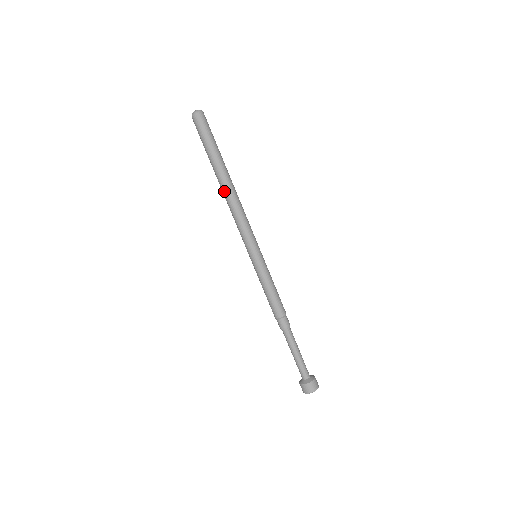
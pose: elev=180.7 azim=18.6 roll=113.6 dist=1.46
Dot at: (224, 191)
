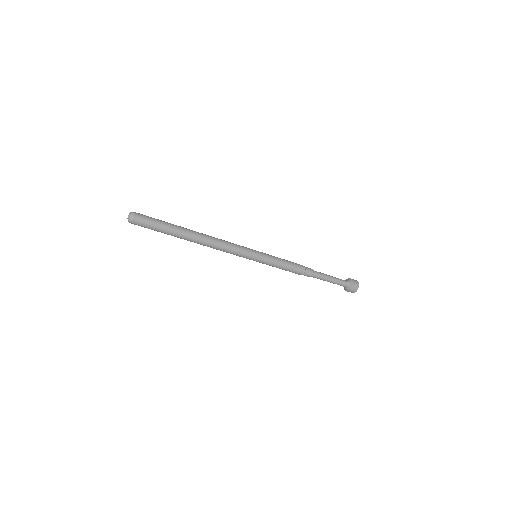
Dot at: (200, 243)
